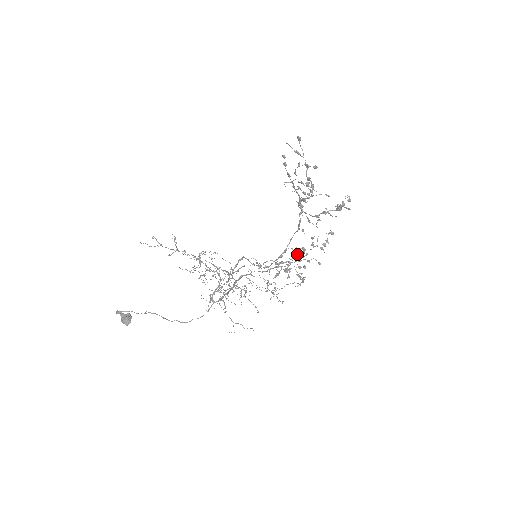
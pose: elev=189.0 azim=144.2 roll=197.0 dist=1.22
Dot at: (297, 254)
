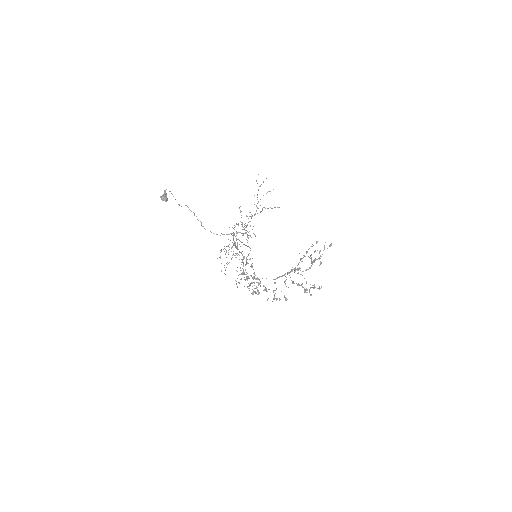
Dot at: occluded
